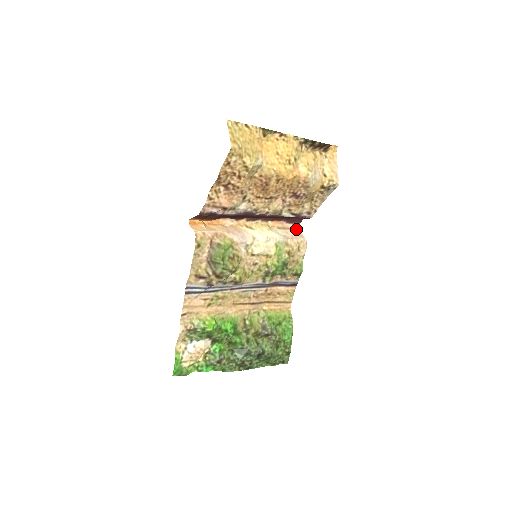
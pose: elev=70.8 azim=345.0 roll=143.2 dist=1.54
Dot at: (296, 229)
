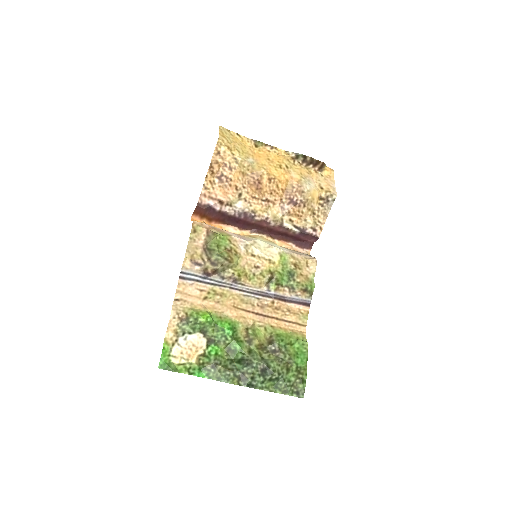
Dot at: (307, 254)
